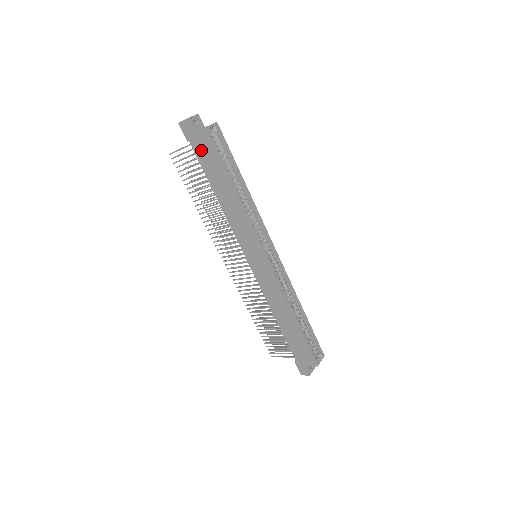
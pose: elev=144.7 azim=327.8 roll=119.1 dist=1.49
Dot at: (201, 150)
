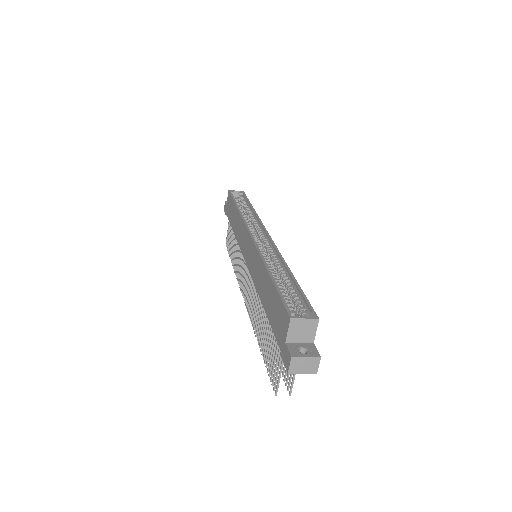
Dot at: (228, 209)
